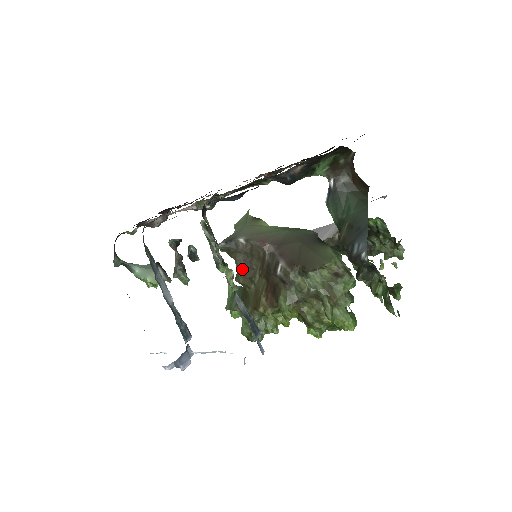
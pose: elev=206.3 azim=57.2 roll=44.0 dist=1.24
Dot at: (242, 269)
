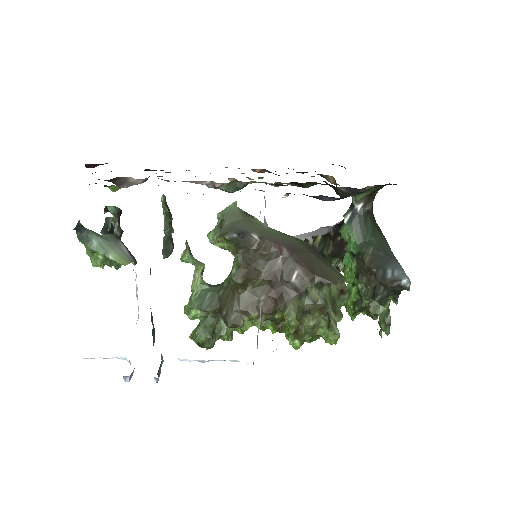
Dot at: (245, 268)
